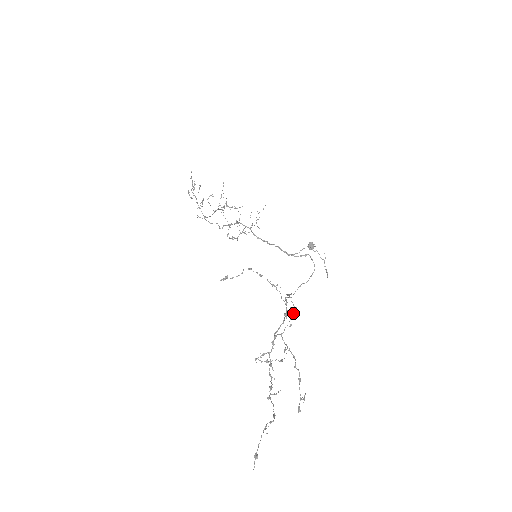
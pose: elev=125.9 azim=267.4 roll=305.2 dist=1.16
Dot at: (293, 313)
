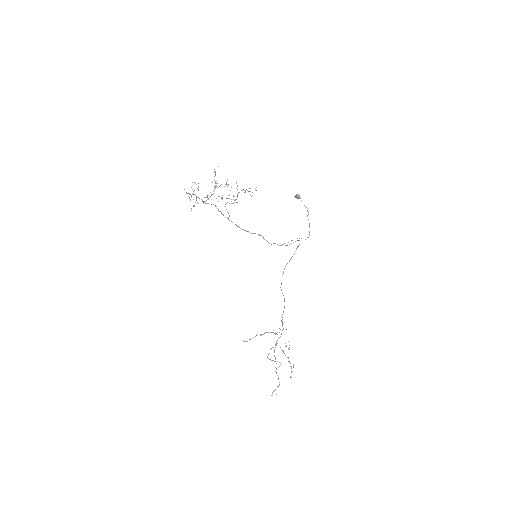
Dot at: (288, 341)
